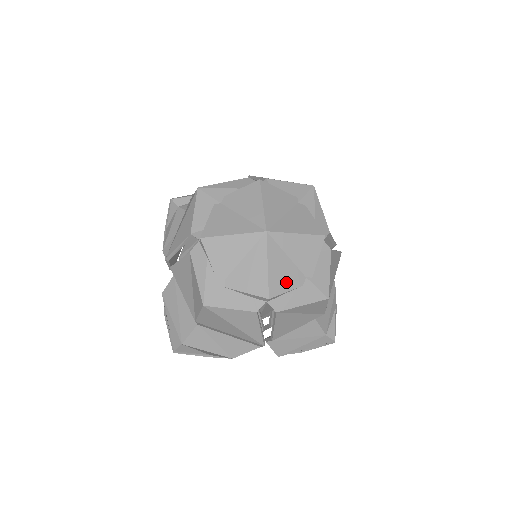
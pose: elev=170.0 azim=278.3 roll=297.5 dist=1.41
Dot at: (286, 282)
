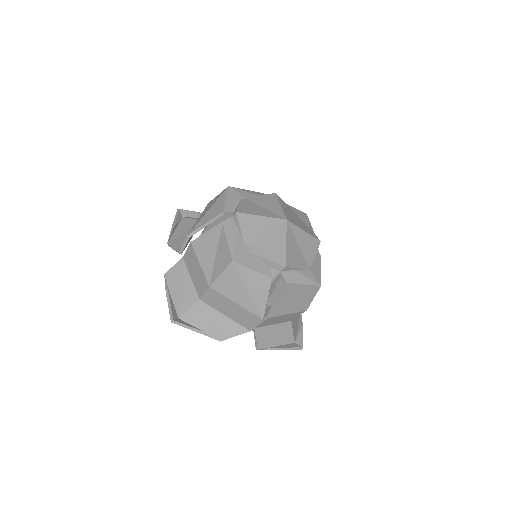
Dot at: (296, 261)
